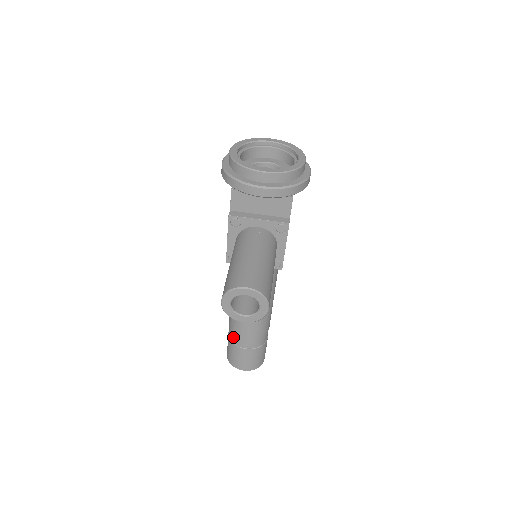
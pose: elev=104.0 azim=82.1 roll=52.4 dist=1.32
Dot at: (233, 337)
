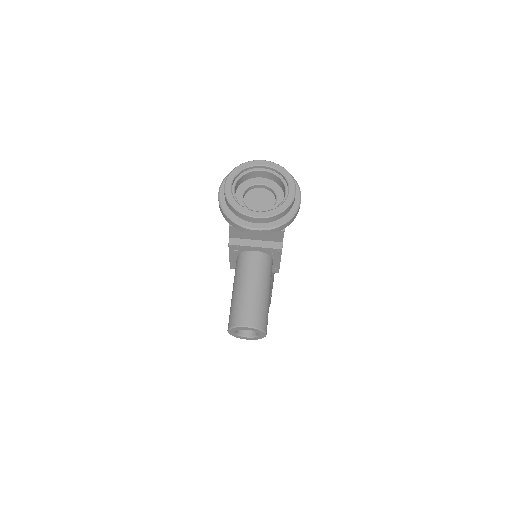
Dot at: occluded
